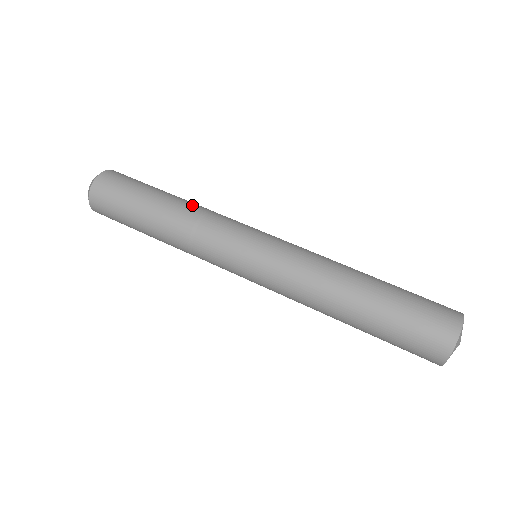
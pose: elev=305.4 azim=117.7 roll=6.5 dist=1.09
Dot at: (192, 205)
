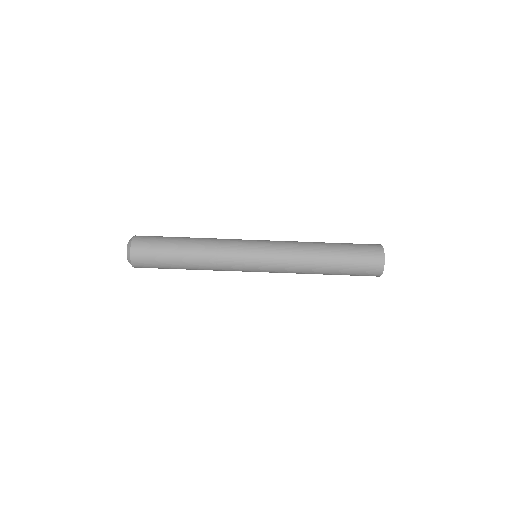
Dot at: (204, 246)
